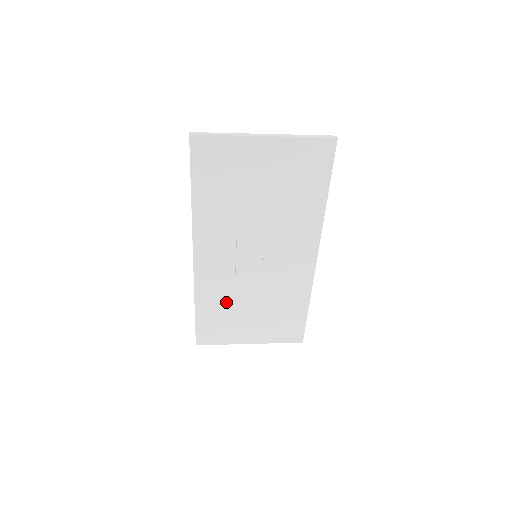
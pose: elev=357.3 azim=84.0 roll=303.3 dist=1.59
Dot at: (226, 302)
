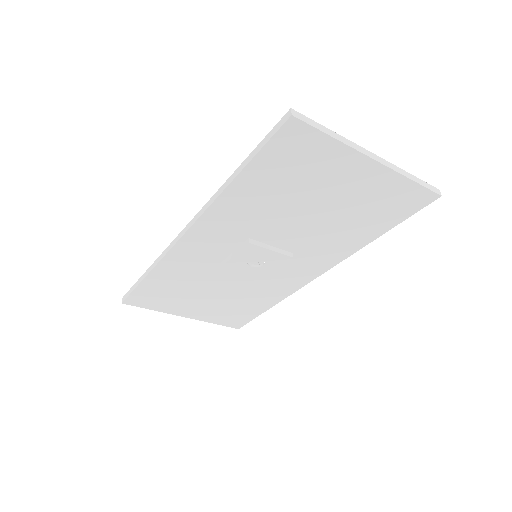
Dot at: (188, 281)
